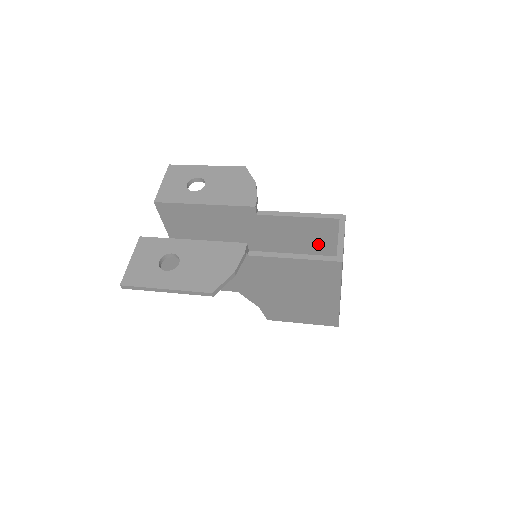
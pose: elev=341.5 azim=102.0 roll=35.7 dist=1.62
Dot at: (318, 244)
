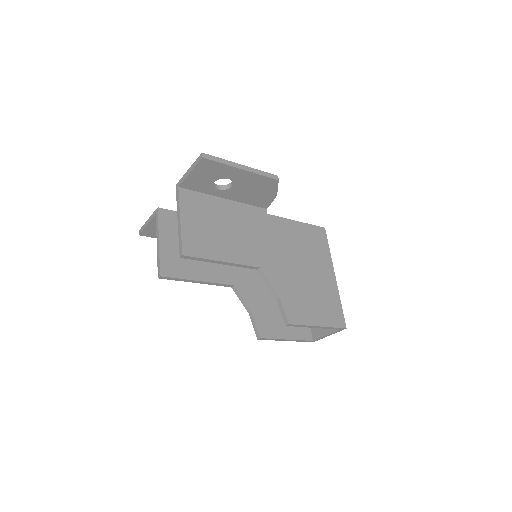
Dot at: occluded
